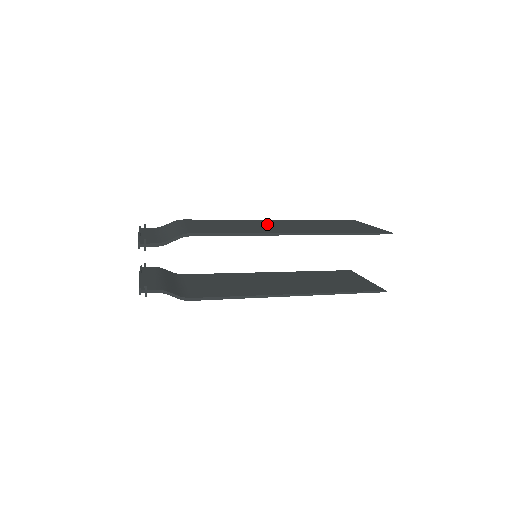
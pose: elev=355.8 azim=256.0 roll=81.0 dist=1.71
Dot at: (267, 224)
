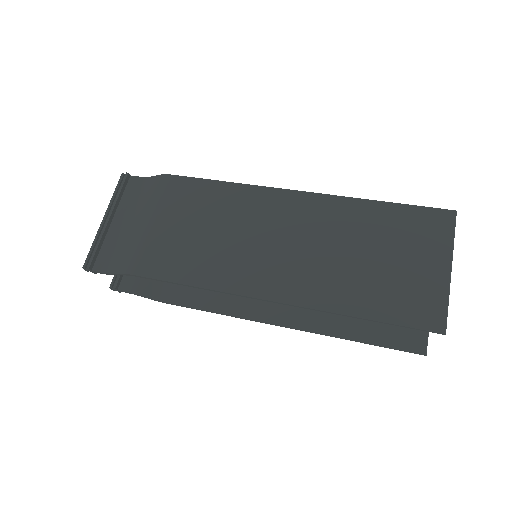
Dot at: (270, 228)
